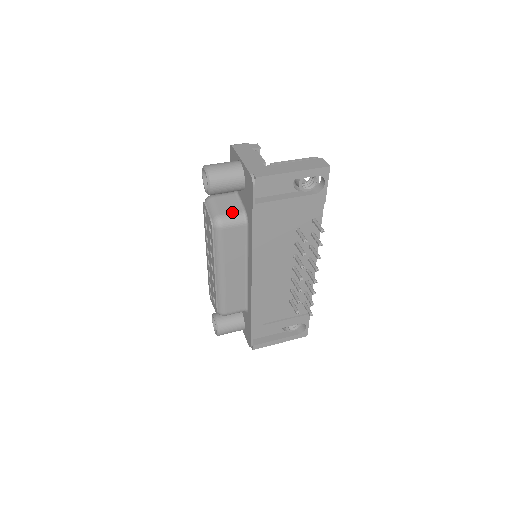
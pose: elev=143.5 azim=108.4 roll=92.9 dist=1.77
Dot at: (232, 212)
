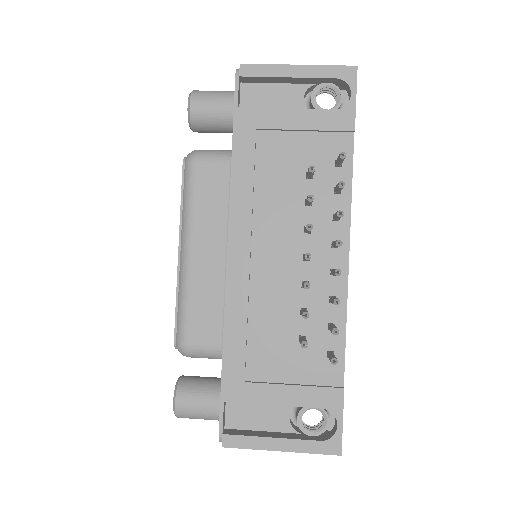
Dot at: (217, 150)
